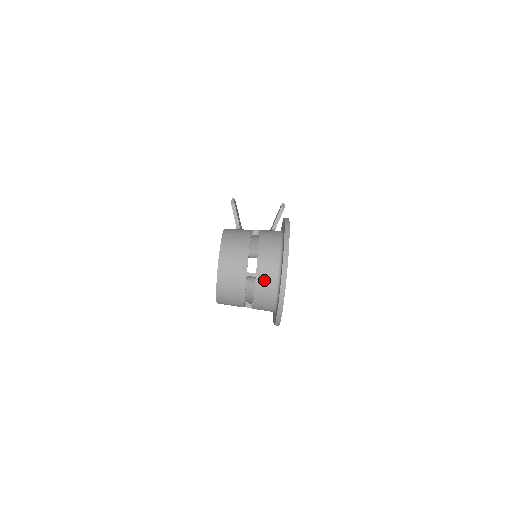
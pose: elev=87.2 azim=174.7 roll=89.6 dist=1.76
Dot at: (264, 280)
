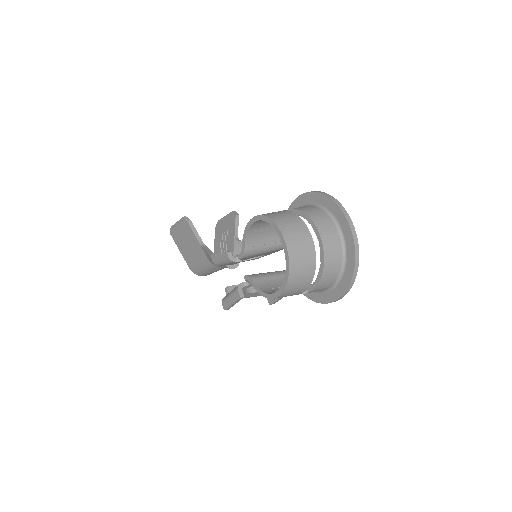
Dot at: (331, 248)
